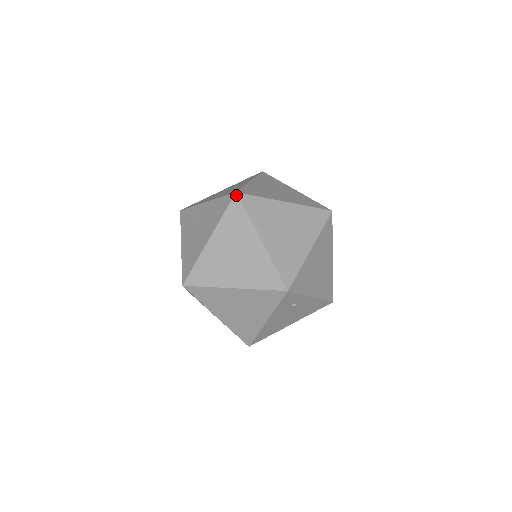
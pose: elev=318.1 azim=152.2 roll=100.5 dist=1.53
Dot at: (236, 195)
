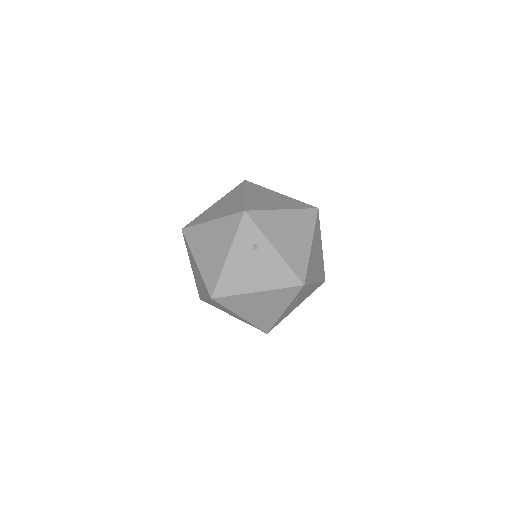
Dot at: (244, 181)
